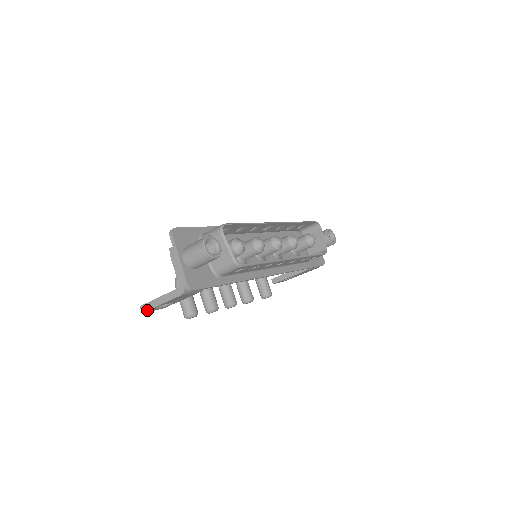
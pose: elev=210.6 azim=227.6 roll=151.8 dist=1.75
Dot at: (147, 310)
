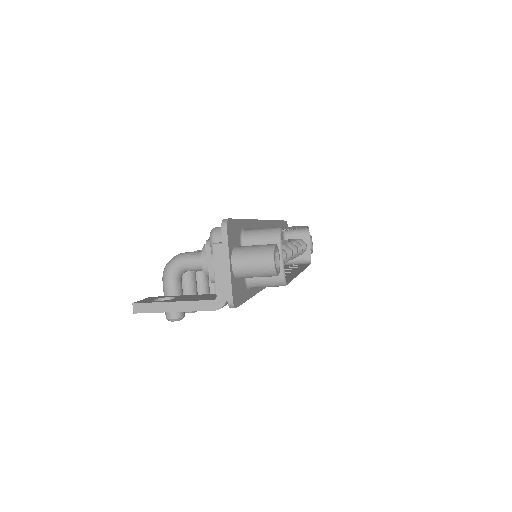
Dot at: (146, 312)
